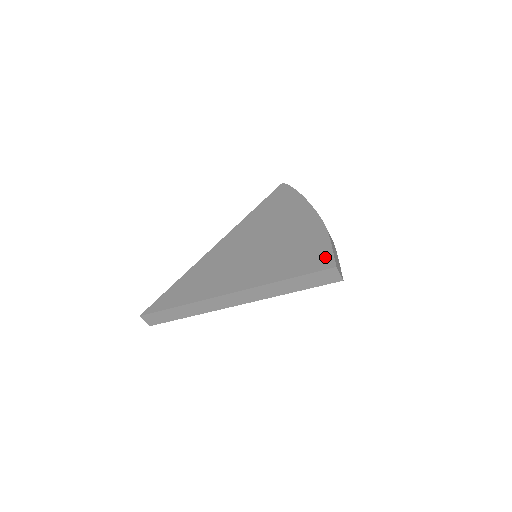
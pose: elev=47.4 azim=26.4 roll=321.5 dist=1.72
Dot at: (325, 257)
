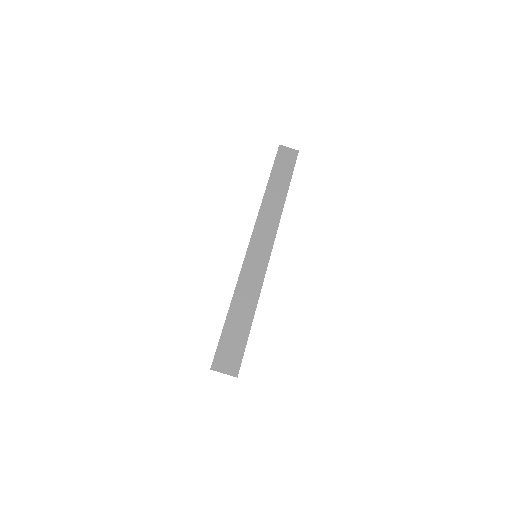
Dot at: occluded
